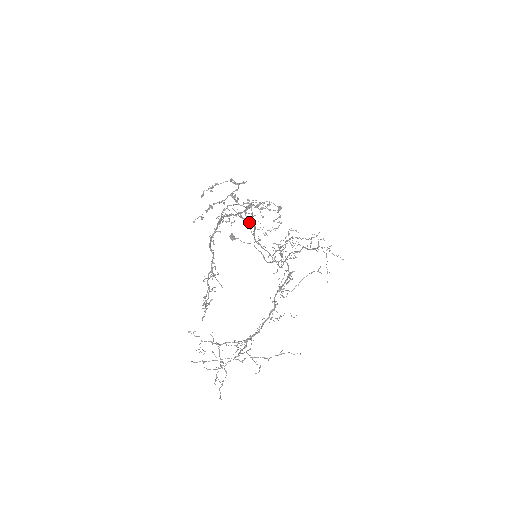
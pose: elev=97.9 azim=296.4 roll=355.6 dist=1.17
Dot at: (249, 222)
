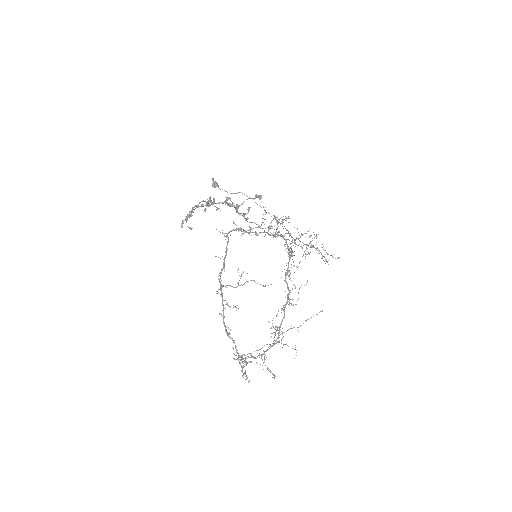
Dot at: occluded
